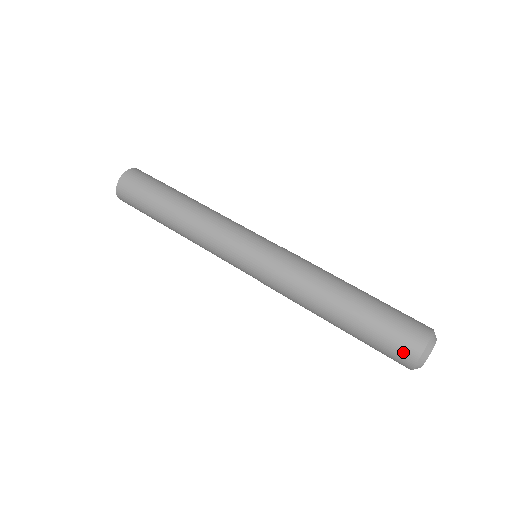
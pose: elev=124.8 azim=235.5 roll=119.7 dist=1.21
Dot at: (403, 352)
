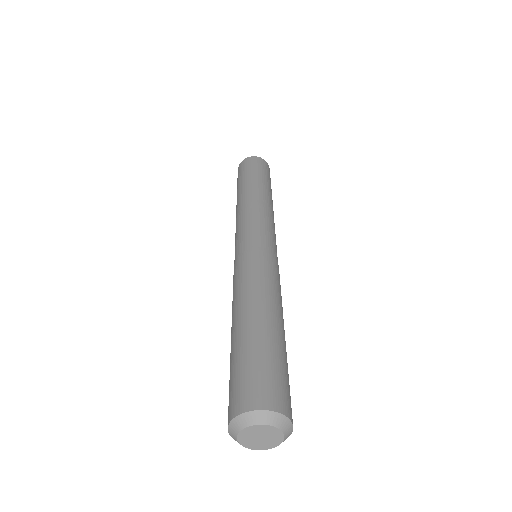
Dot at: (240, 395)
